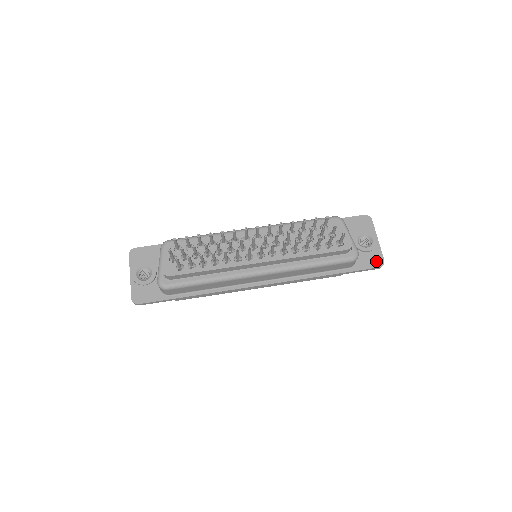
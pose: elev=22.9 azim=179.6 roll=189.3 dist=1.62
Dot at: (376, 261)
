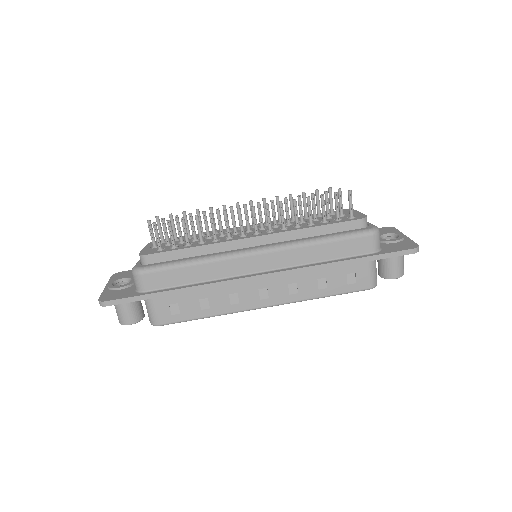
Dot at: (407, 246)
